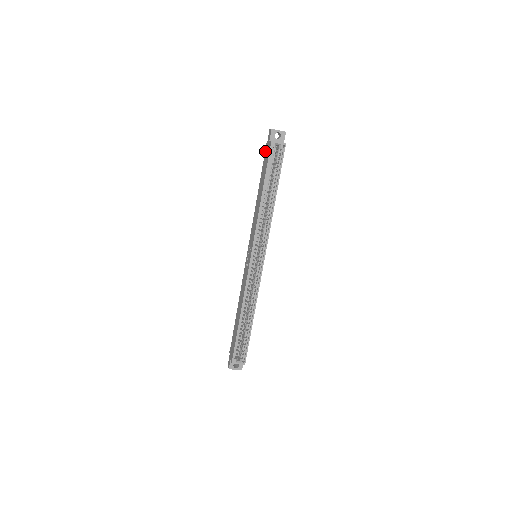
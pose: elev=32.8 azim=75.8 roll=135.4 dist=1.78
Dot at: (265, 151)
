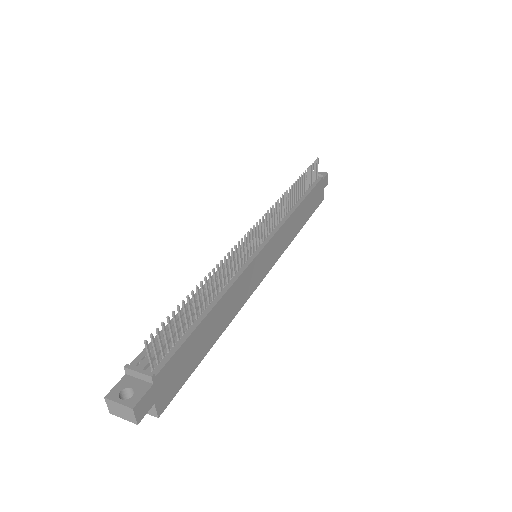
Dot at: (136, 360)
